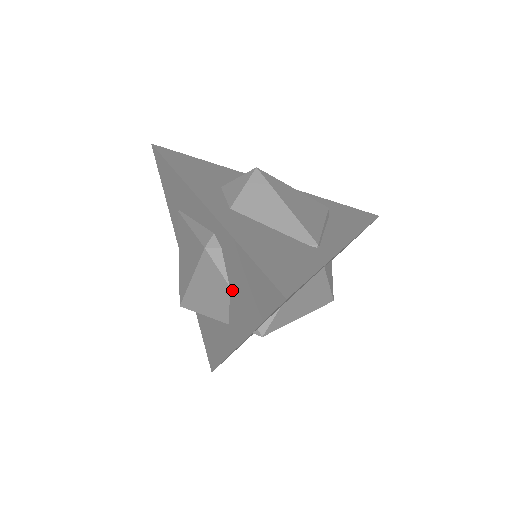
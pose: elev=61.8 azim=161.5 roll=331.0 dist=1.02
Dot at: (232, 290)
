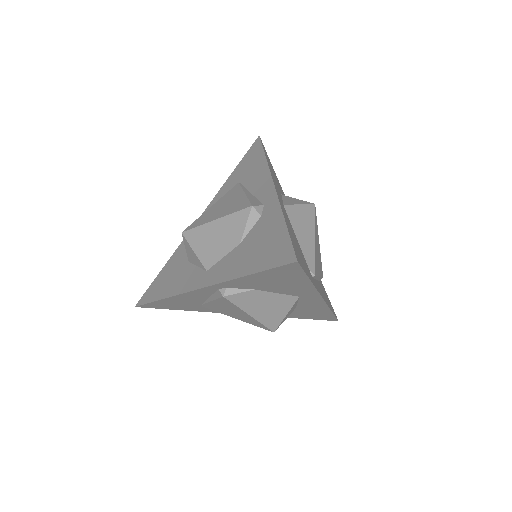
Dot at: (240, 246)
